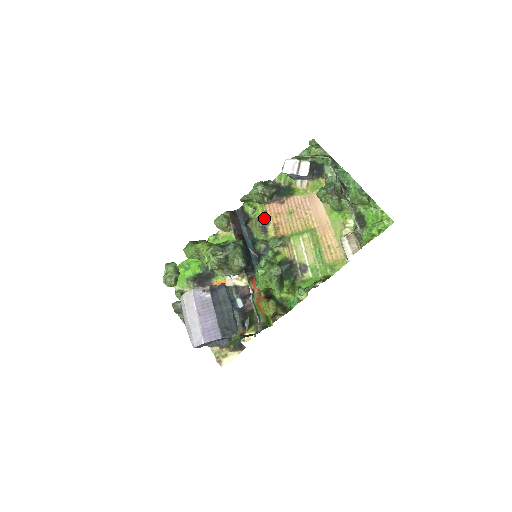
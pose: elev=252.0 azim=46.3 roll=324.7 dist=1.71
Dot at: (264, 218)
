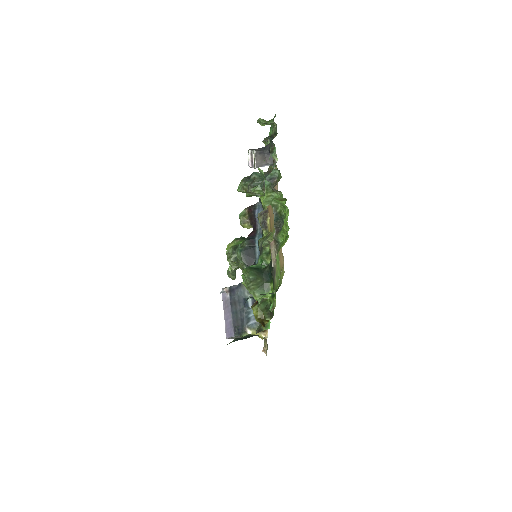
Dot at: (266, 211)
